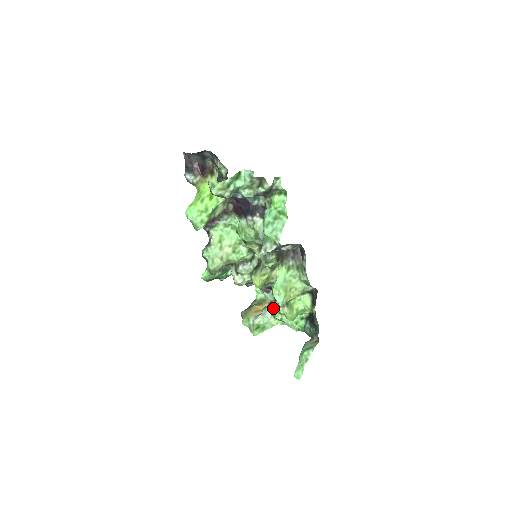
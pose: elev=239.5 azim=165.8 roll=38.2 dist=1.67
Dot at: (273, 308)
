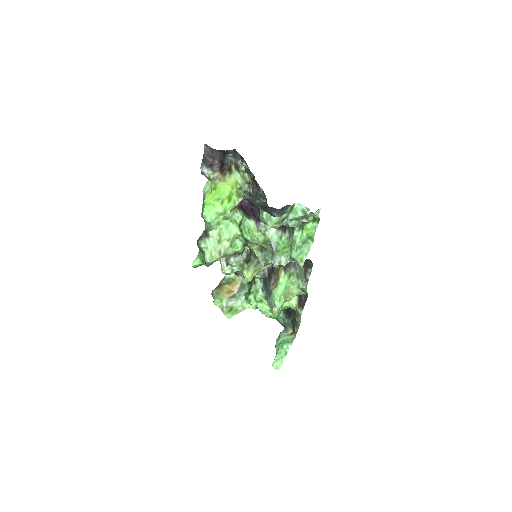
Dot at: (247, 293)
